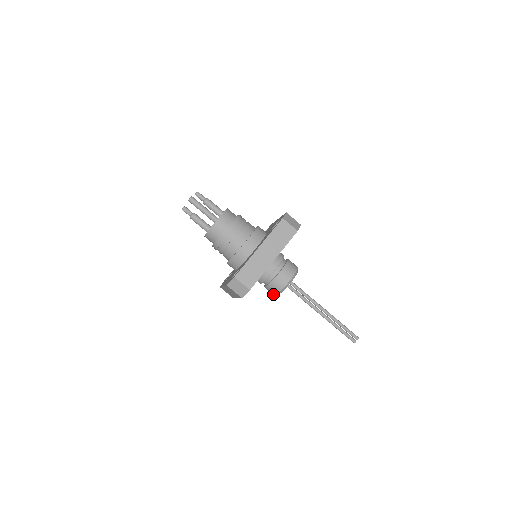
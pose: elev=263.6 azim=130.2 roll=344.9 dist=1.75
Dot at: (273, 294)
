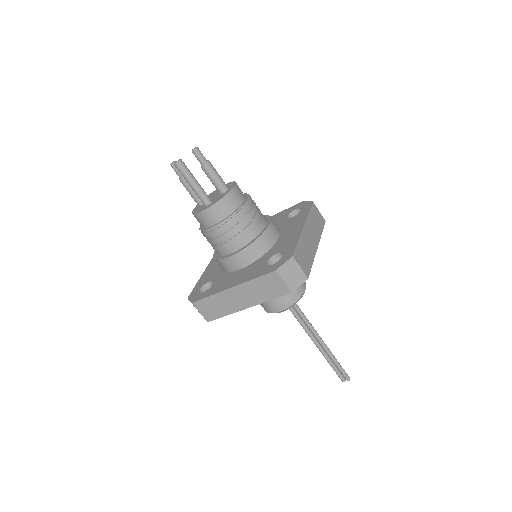
Dot at: occluded
